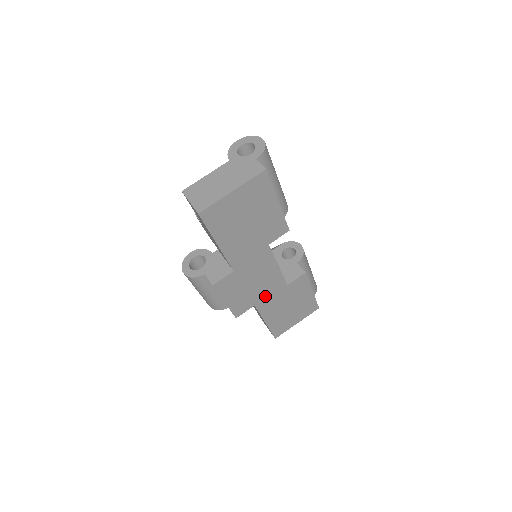
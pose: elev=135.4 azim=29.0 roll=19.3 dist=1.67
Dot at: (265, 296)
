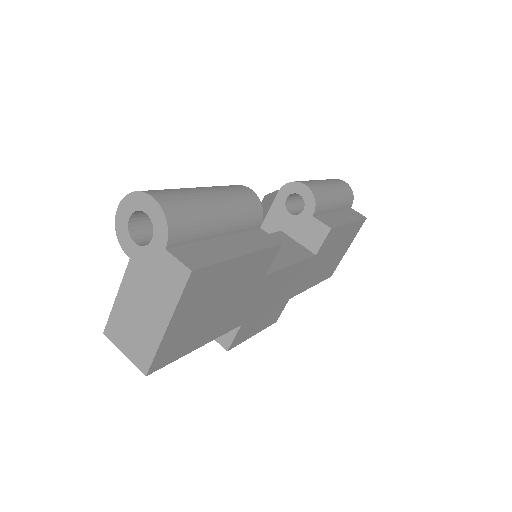
Dot at: (296, 285)
